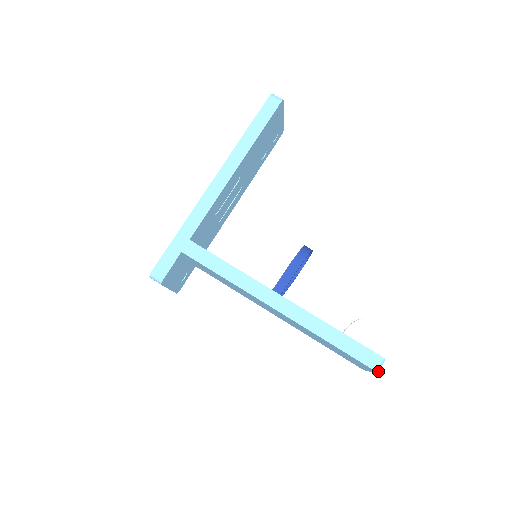
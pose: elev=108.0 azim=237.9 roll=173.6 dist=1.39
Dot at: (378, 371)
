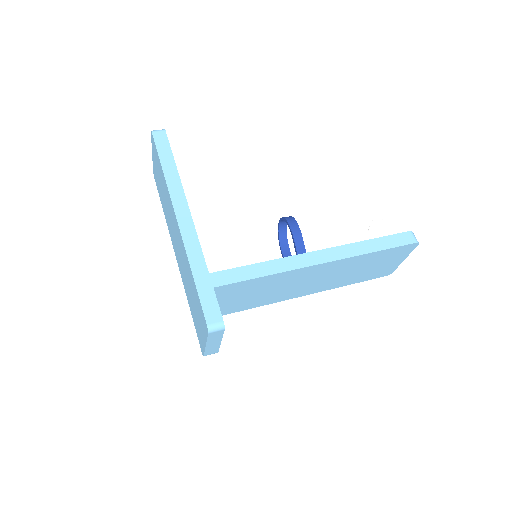
Dot at: (418, 242)
